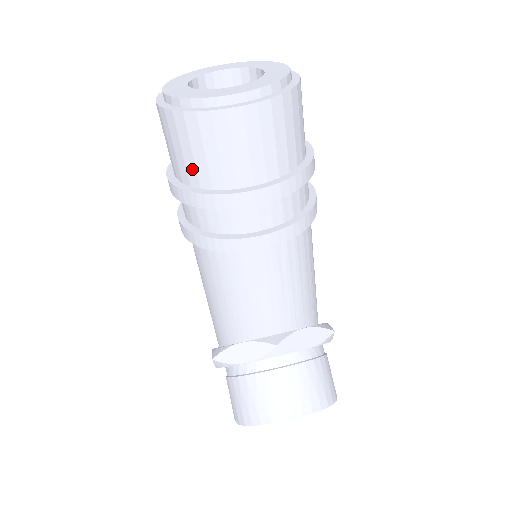
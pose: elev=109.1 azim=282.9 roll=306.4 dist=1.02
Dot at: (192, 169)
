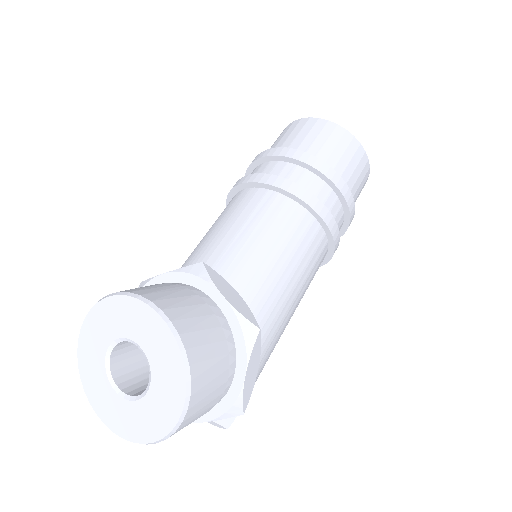
Dot at: occluded
